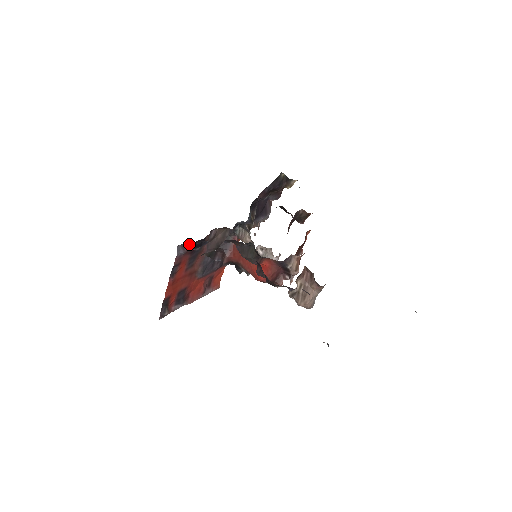
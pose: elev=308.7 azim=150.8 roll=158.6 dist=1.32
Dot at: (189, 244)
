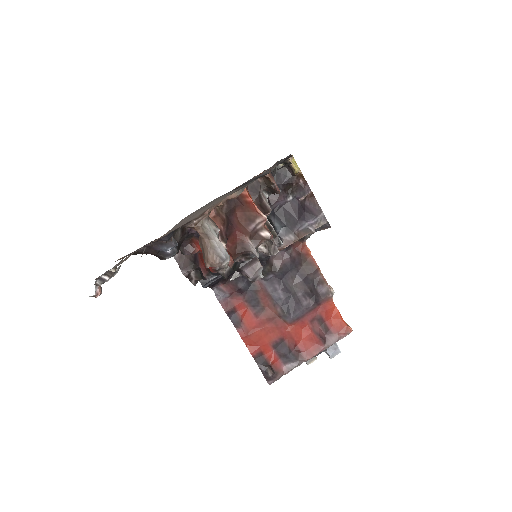
Dot at: (225, 284)
